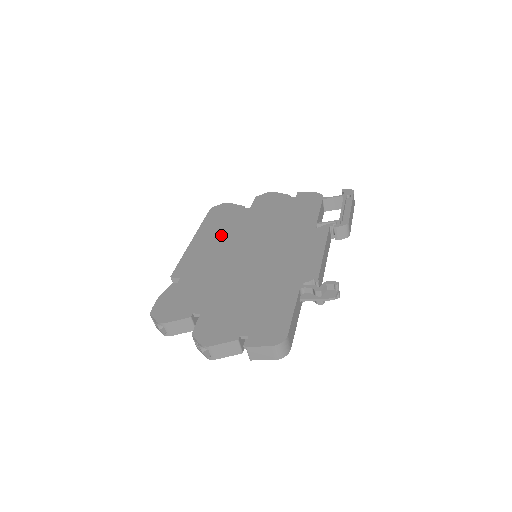
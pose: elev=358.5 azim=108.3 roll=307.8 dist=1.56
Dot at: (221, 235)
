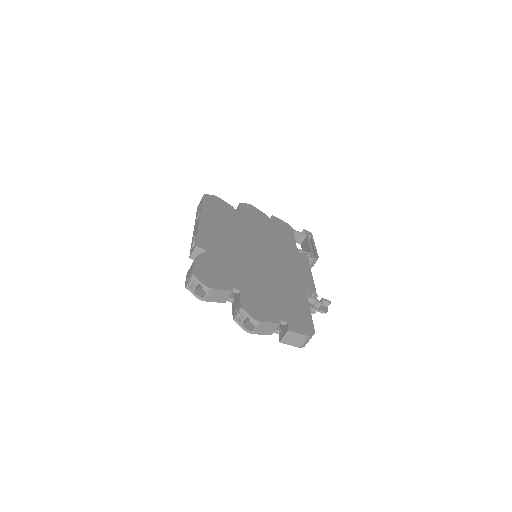
Dot at: (225, 225)
